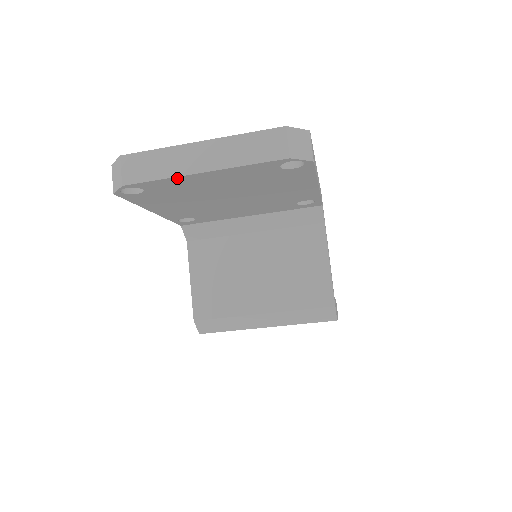
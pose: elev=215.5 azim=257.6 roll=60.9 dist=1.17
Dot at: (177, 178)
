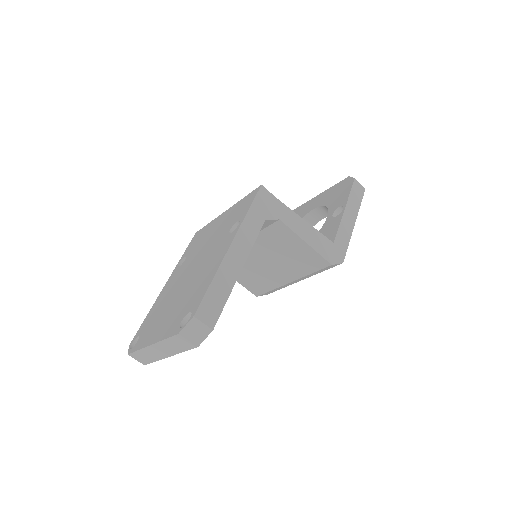
Dot at: occluded
